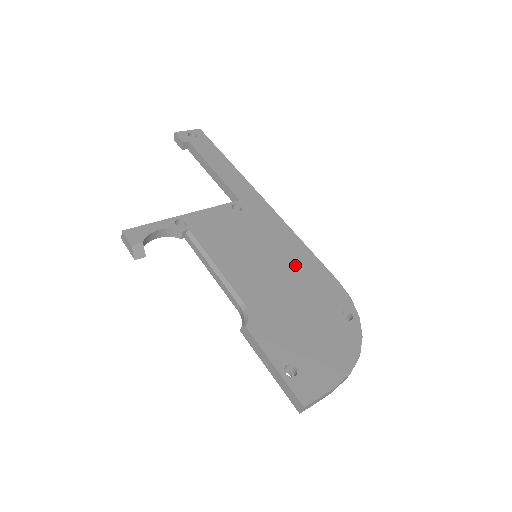
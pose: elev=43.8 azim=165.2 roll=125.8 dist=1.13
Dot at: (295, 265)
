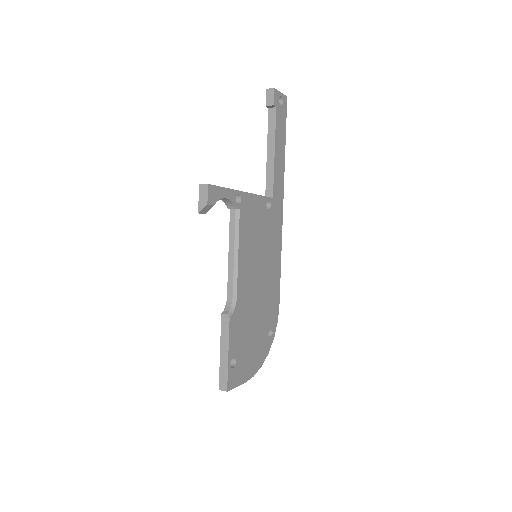
Dot at: (270, 279)
